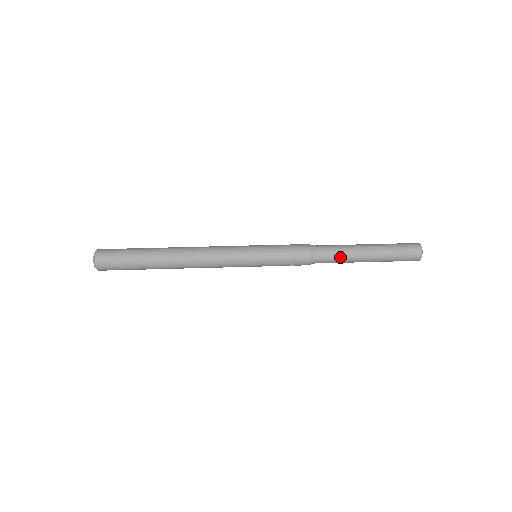
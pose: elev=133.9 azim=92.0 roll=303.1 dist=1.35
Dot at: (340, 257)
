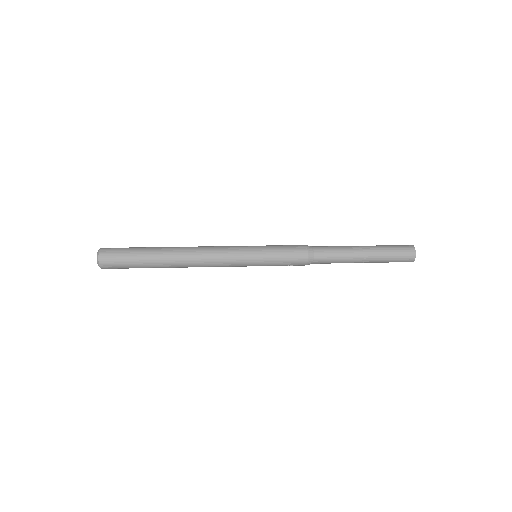
Dot at: (337, 257)
